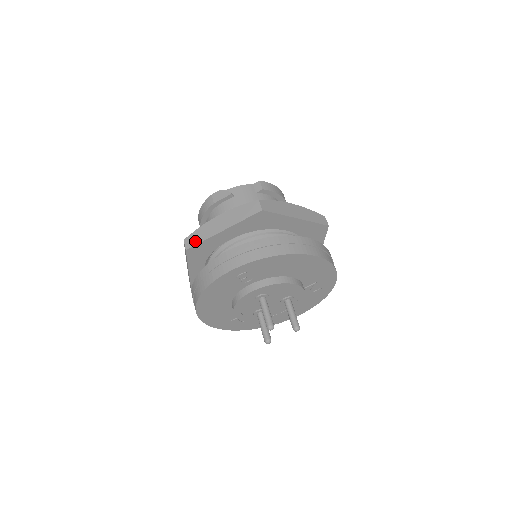
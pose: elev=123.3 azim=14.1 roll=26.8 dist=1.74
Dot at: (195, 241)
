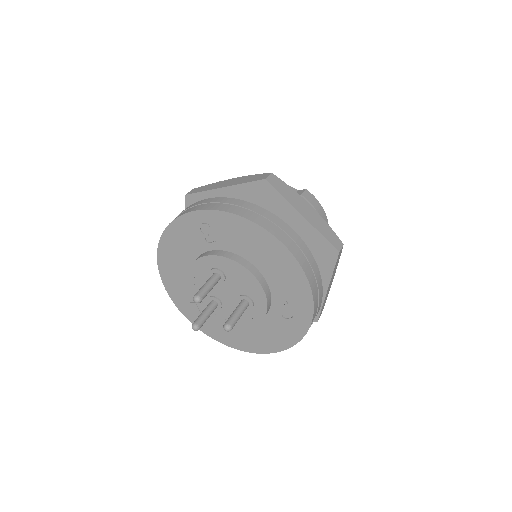
Dot at: (198, 190)
